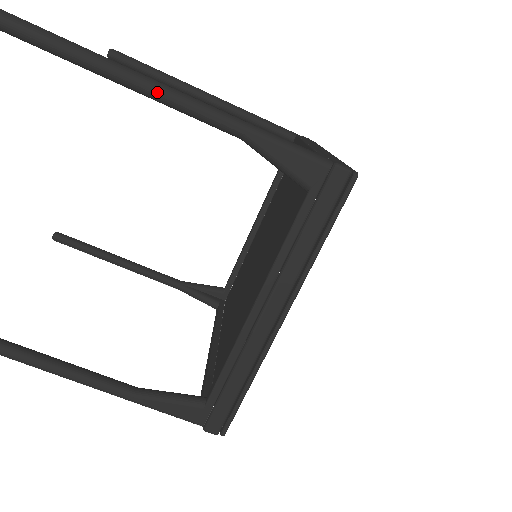
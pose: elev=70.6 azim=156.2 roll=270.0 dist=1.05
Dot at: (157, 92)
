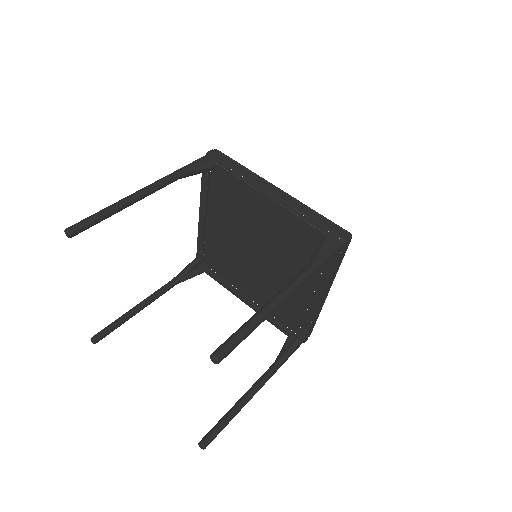
Dot at: (285, 300)
